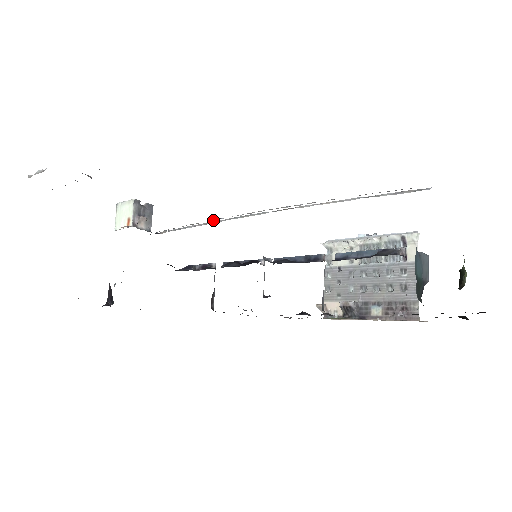
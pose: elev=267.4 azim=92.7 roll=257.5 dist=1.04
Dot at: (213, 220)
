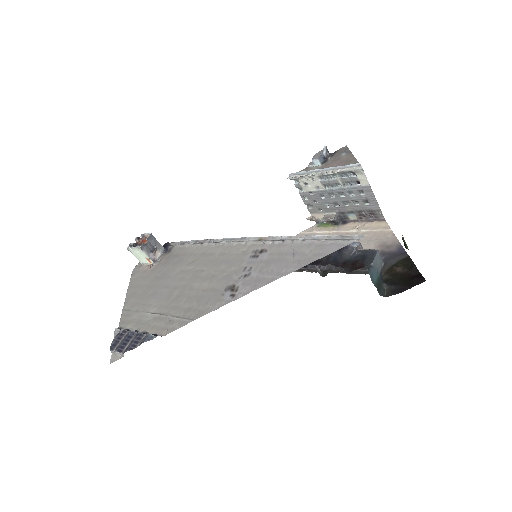
Dot at: (209, 244)
